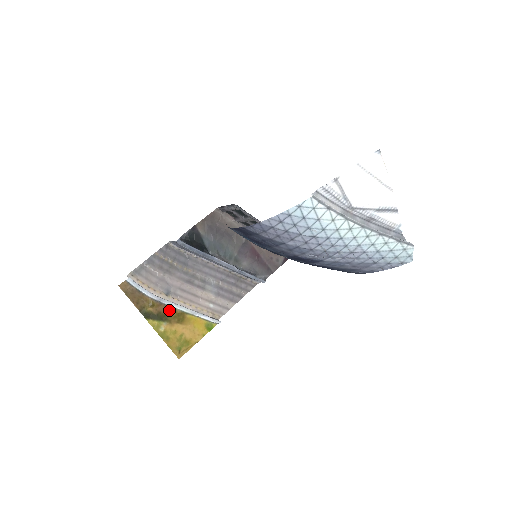
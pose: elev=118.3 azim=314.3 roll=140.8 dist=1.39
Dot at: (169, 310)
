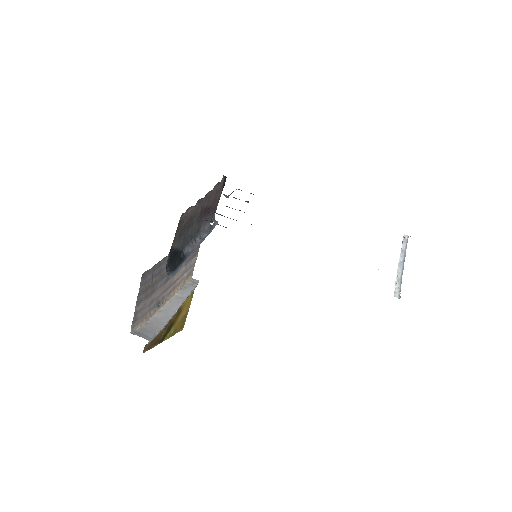
Dot at: (172, 318)
